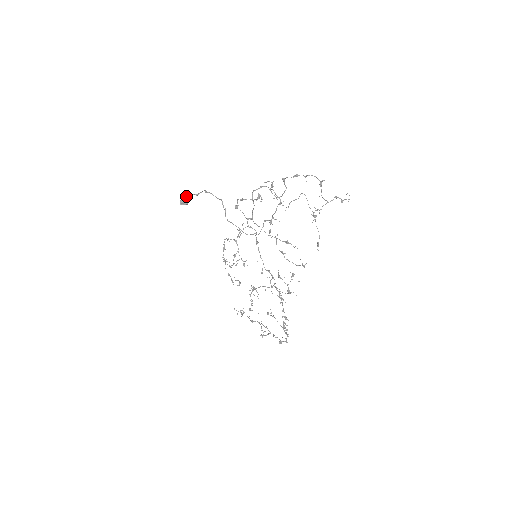
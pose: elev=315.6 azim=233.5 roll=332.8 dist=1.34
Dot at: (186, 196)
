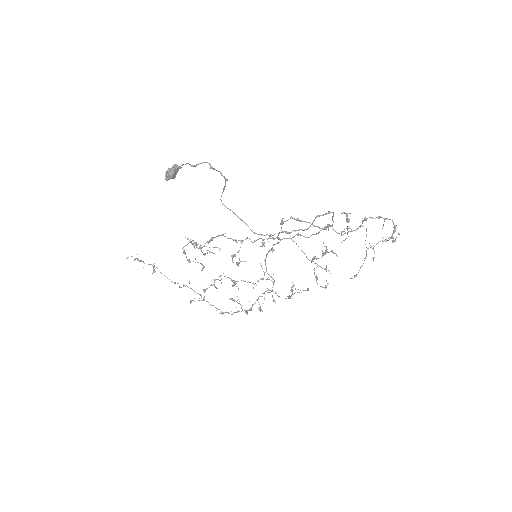
Dot at: (178, 167)
